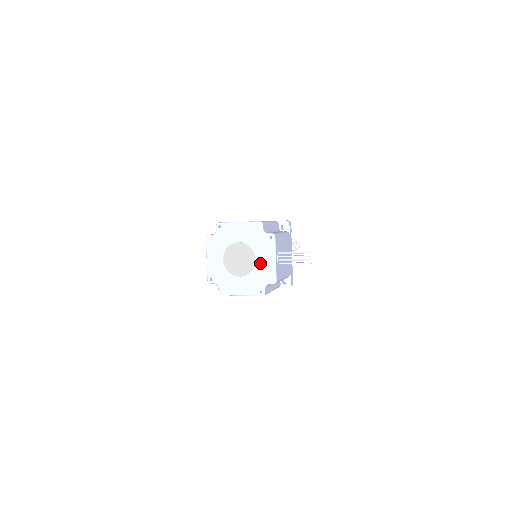
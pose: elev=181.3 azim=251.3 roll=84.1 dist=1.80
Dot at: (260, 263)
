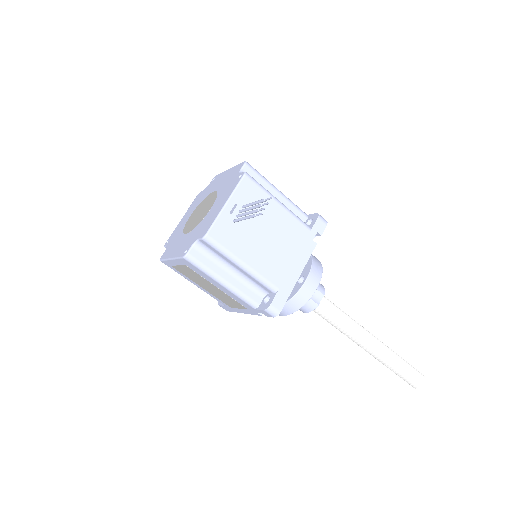
Dot at: (211, 212)
